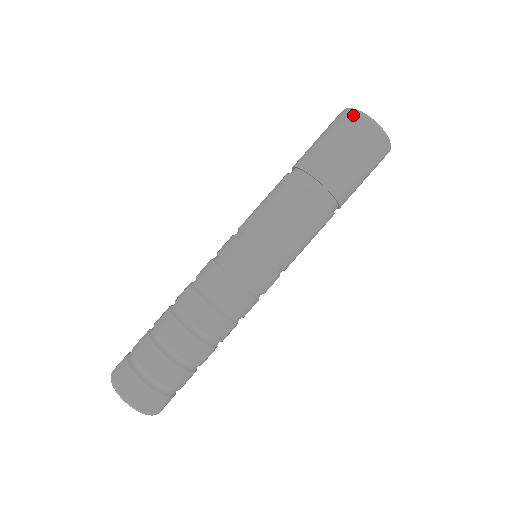
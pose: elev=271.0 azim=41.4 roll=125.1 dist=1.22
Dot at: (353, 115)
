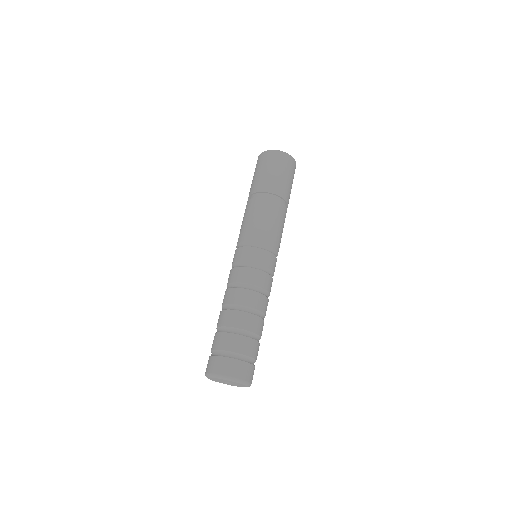
Dot at: (263, 155)
